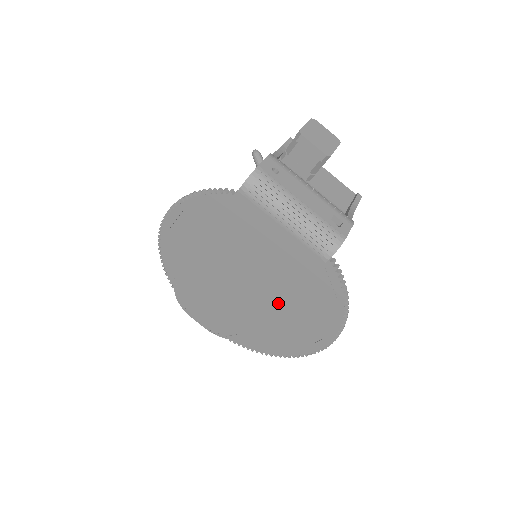
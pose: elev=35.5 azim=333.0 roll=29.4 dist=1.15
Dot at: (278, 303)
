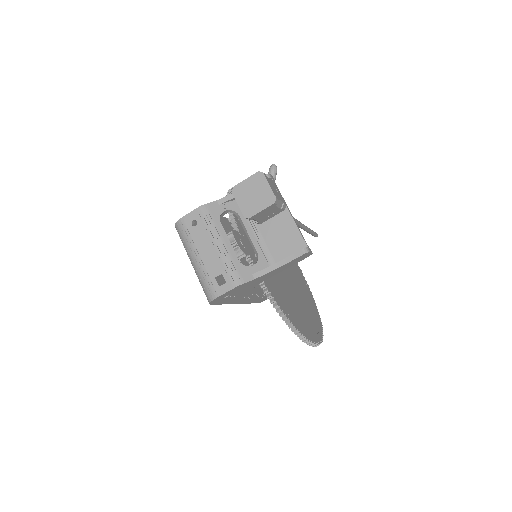
Dot at: (238, 303)
